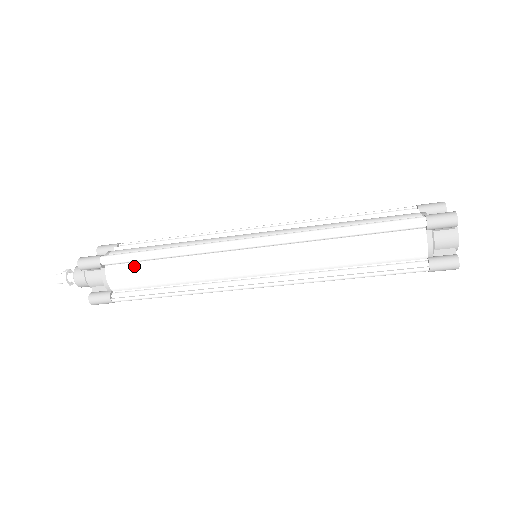
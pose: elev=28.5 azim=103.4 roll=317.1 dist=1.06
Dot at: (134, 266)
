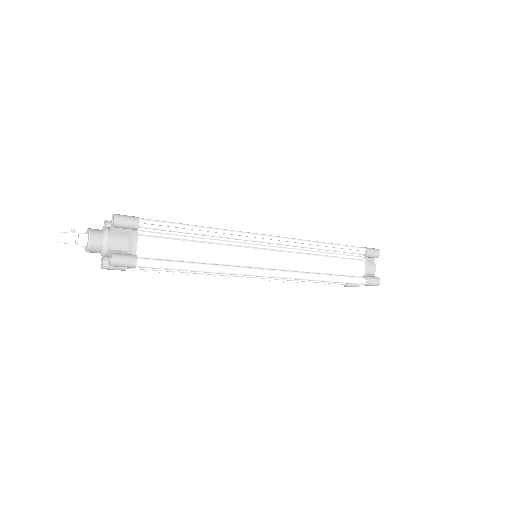
Dot at: occluded
